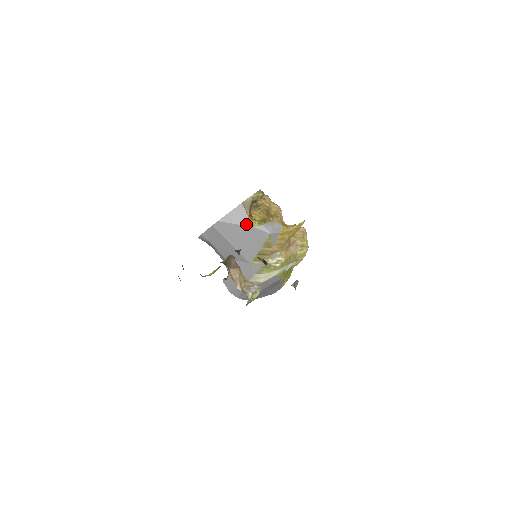
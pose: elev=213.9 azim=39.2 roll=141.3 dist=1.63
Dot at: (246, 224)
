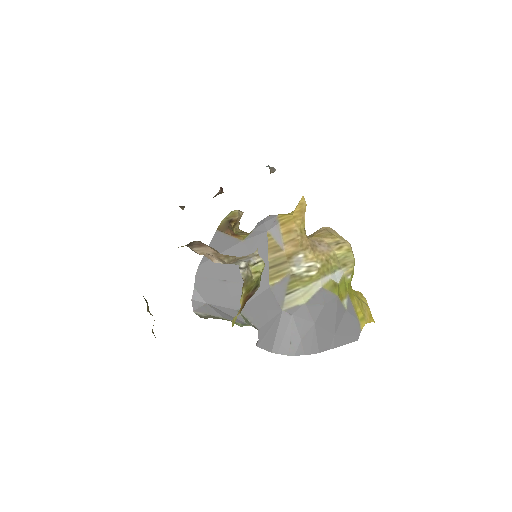
Dot at: (232, 244)
